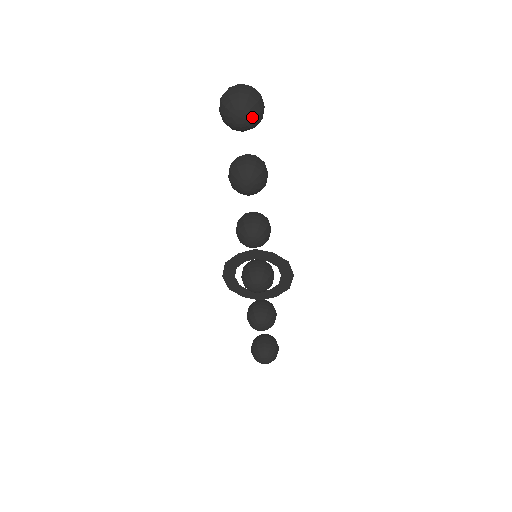
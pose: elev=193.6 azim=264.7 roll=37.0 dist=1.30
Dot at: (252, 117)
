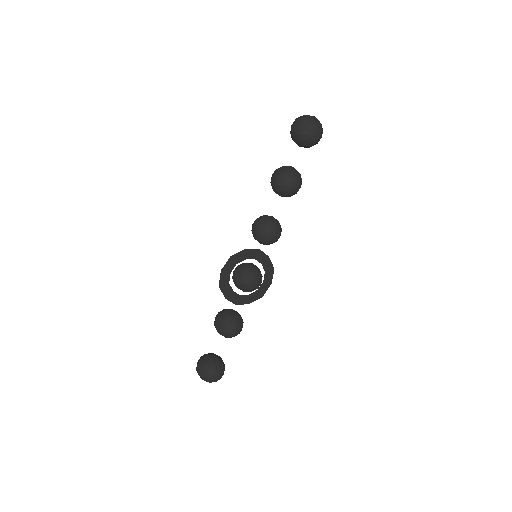
Dot at: (320, 137)
